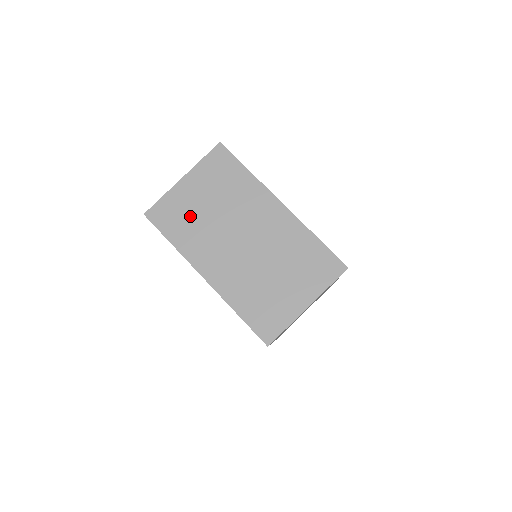
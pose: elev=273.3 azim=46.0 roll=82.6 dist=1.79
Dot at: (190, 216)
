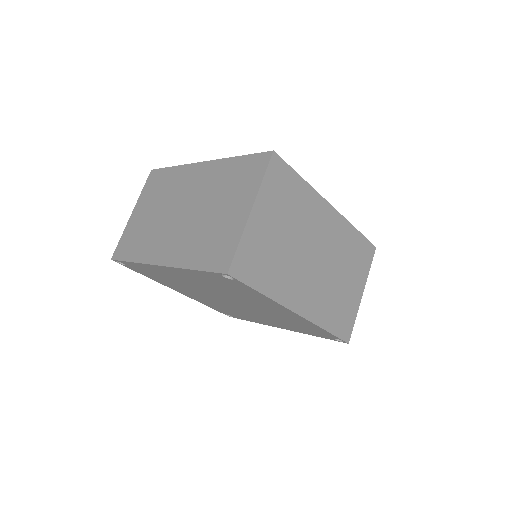
Dot at: (141, 231)
